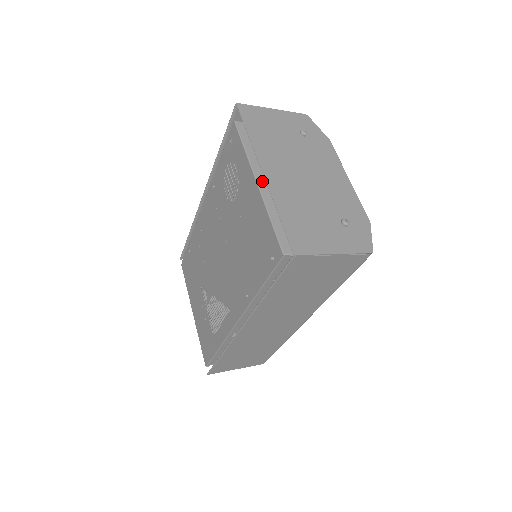
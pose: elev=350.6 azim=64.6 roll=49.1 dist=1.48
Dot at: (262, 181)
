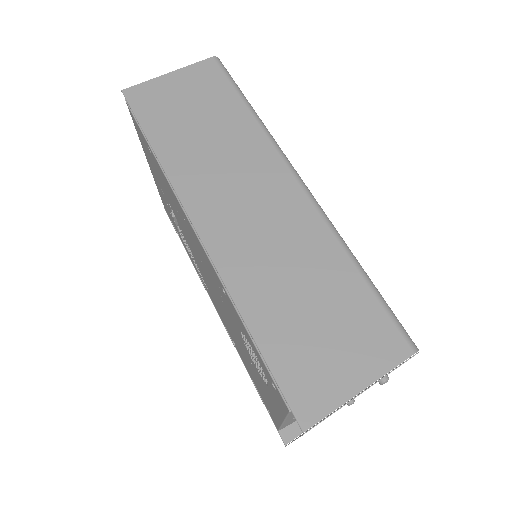
Dot at: occluded
